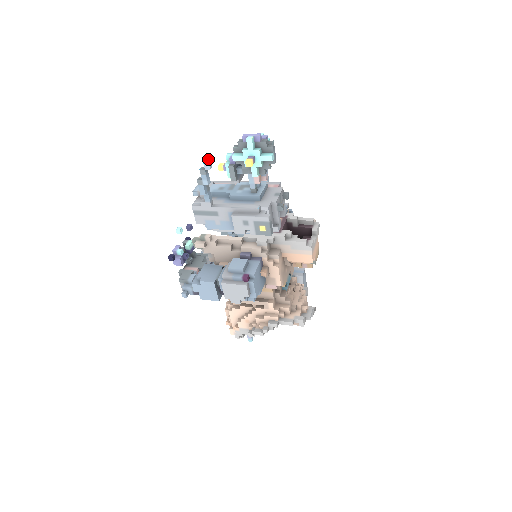
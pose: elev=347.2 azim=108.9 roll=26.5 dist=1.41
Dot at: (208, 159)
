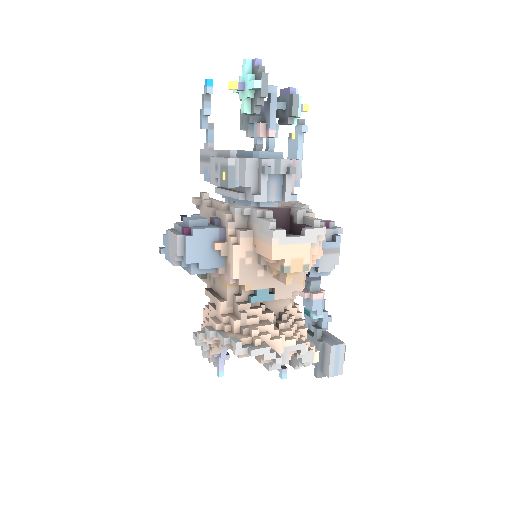
Dot at: (208, 80)
